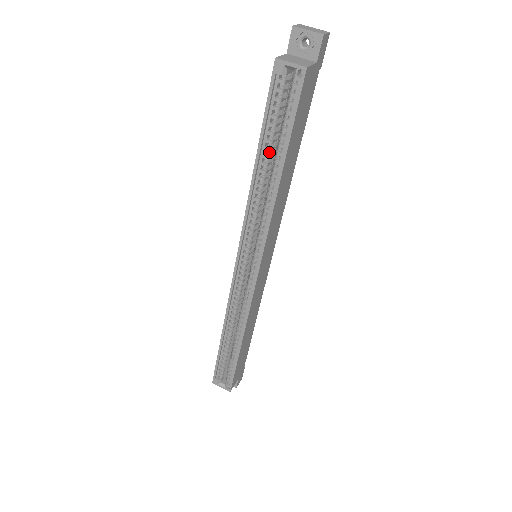
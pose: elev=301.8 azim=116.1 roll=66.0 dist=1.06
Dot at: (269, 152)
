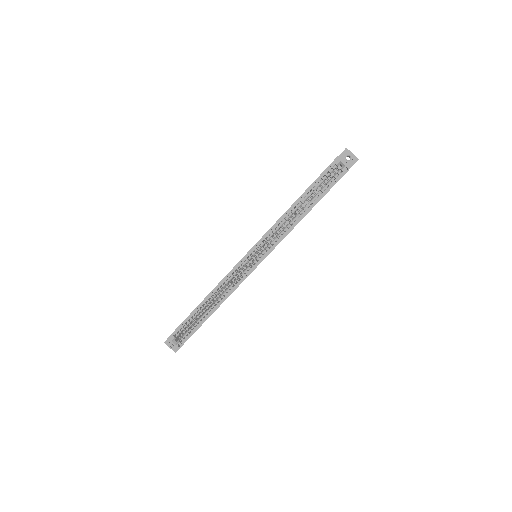
Dot at: (307, 198)
